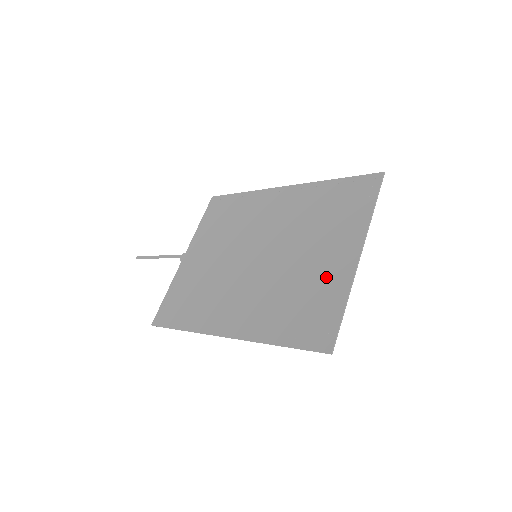
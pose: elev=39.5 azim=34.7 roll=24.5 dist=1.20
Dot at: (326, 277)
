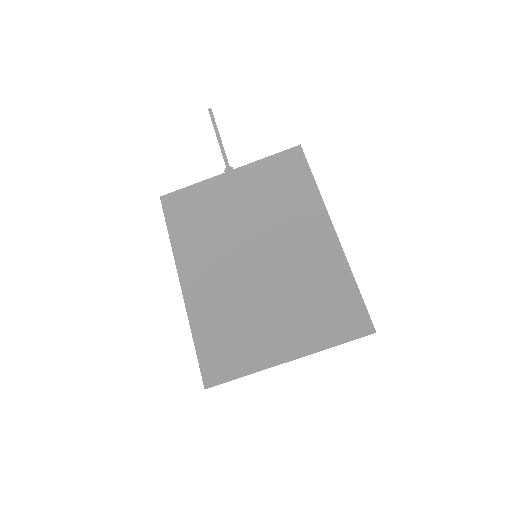
Dot at: (260, 343)
